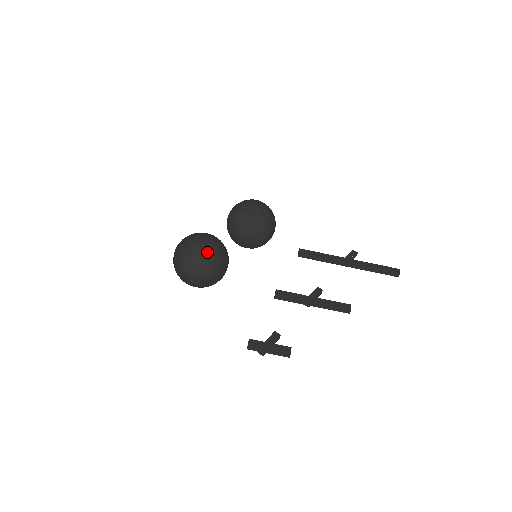
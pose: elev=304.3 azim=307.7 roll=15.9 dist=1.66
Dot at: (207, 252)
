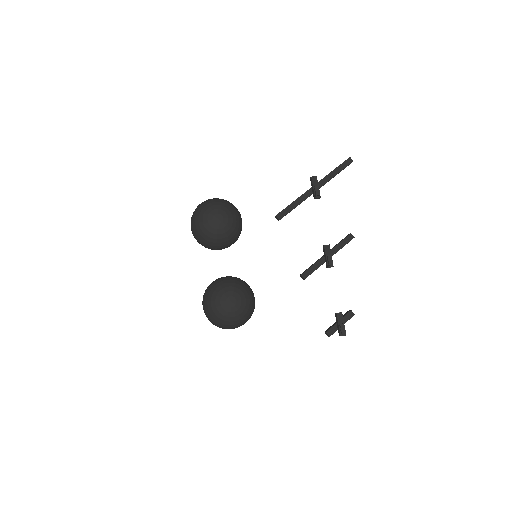
Dot at: (243, 307)
